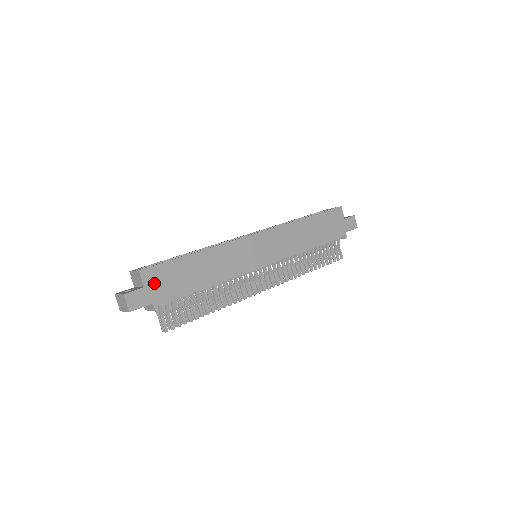
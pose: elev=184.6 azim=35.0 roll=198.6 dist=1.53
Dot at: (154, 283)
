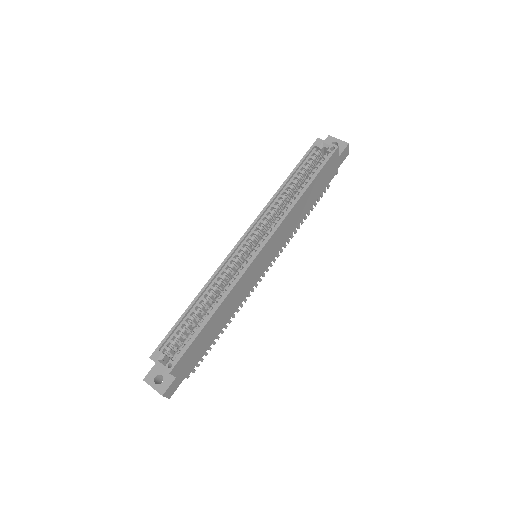
Dot at: (183, 367)
